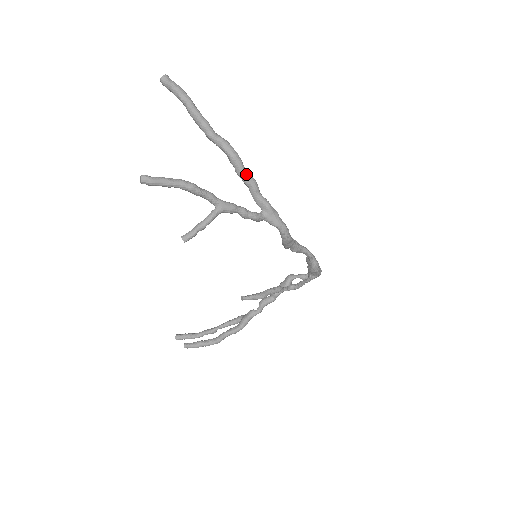
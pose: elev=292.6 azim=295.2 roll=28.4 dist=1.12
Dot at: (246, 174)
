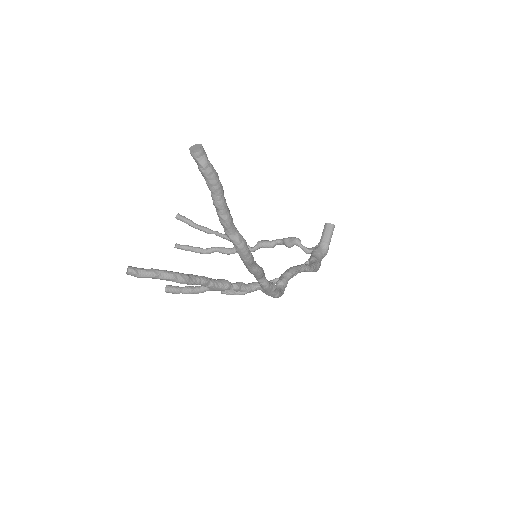
Dot at: (253, 270)
